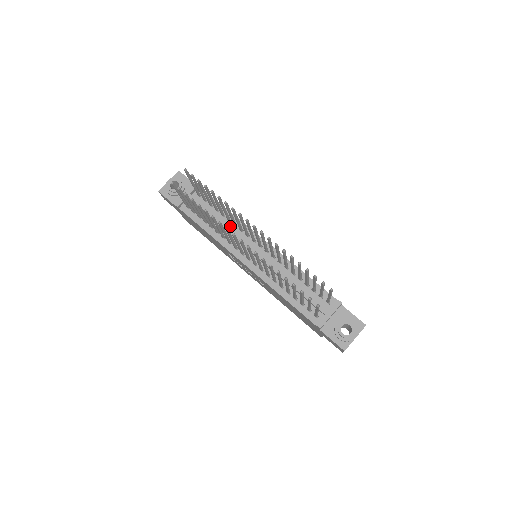
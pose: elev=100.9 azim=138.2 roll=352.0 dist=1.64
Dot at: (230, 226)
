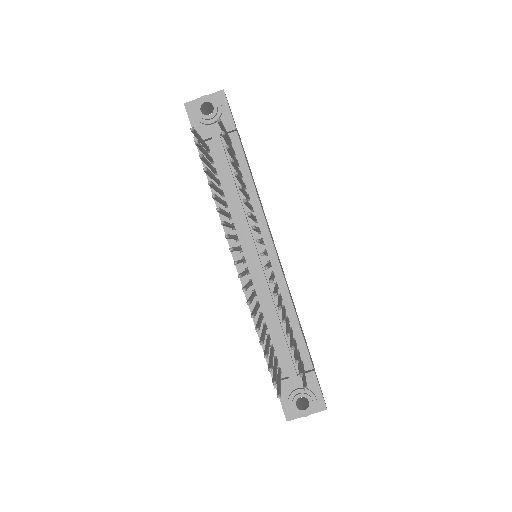
Dot at: (245, 206)
